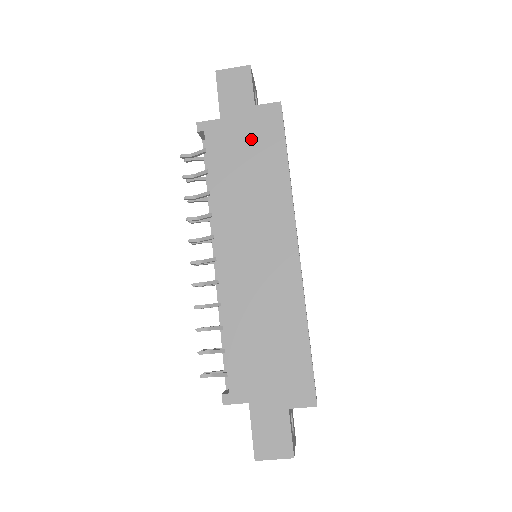
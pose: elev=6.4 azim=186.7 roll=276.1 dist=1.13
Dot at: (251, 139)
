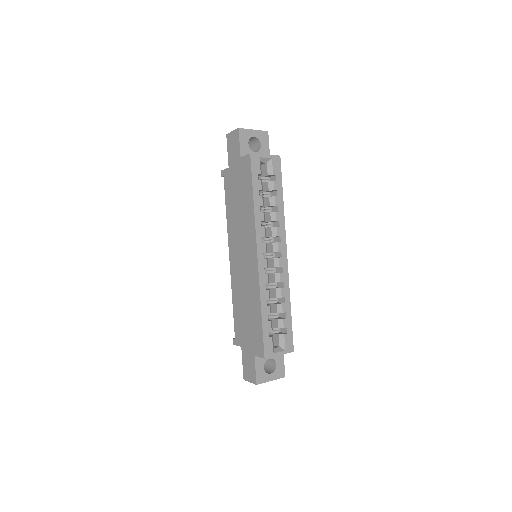
Dot at: (239, 181)
